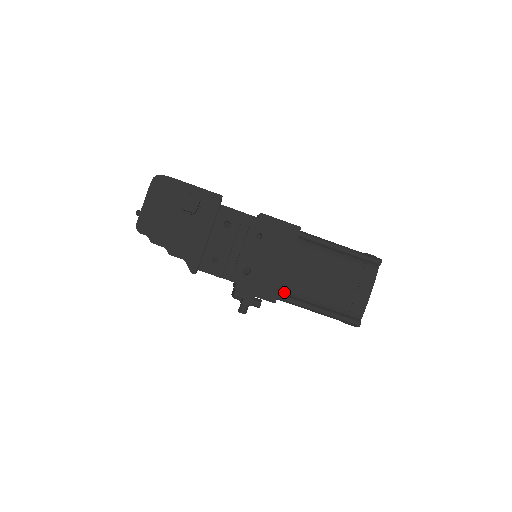
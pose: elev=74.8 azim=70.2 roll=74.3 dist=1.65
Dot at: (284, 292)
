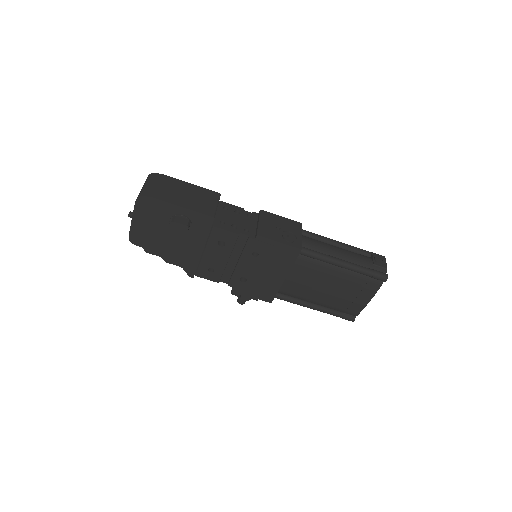
Dot at: (281, 293)
